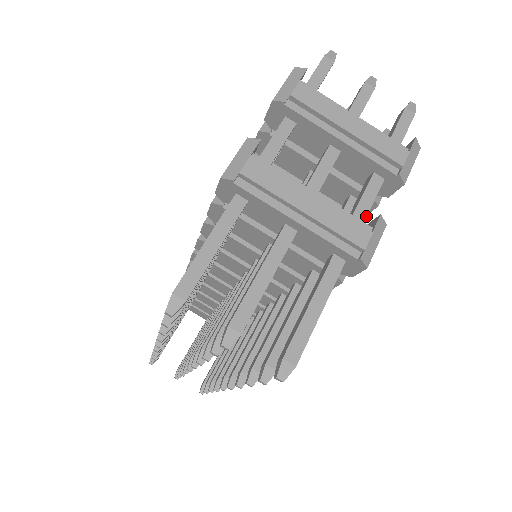
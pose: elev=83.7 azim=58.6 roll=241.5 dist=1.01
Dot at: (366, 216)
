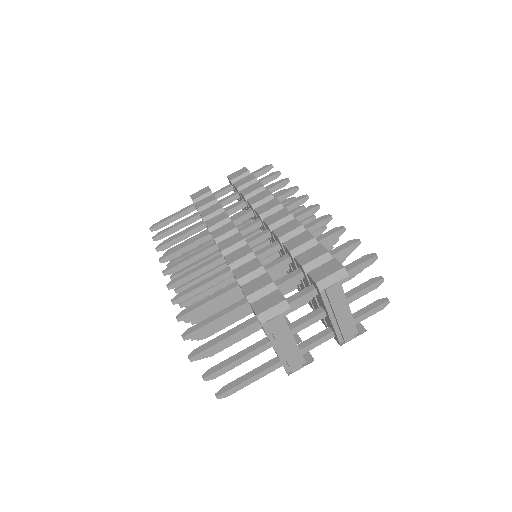
Dot at: occluded
